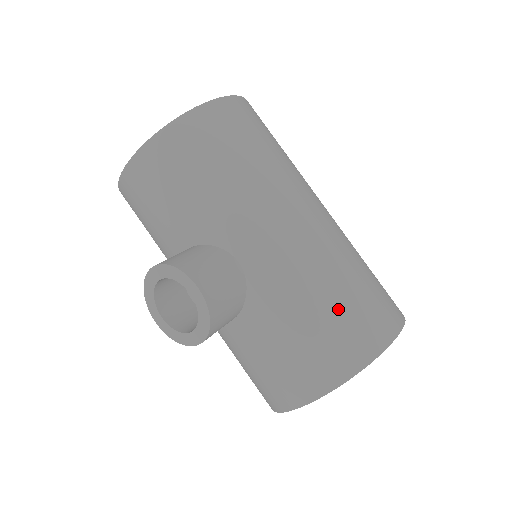
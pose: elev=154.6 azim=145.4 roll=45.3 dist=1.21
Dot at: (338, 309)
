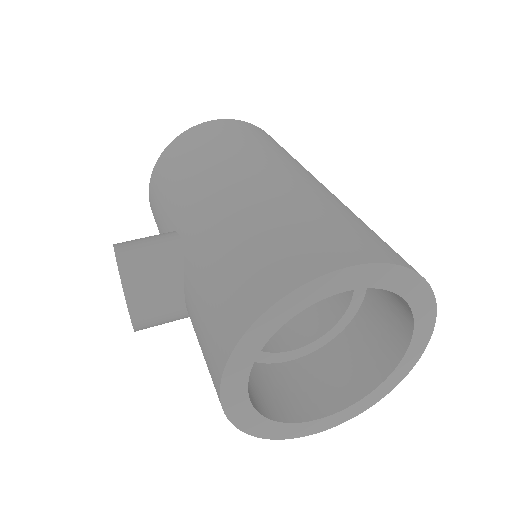
Dot at: (249, 249)
